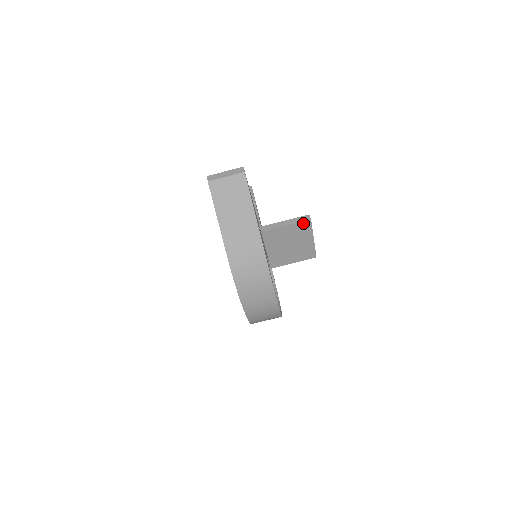
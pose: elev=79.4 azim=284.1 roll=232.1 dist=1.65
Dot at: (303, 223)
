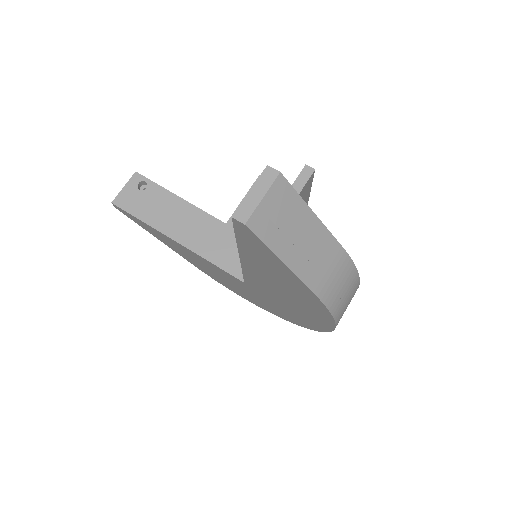
Dot at: (308, 180)
